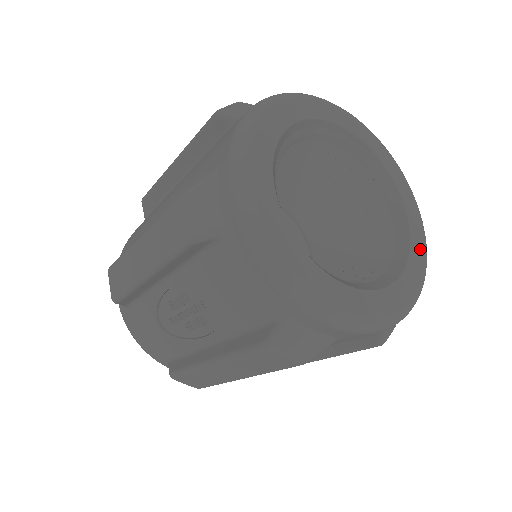
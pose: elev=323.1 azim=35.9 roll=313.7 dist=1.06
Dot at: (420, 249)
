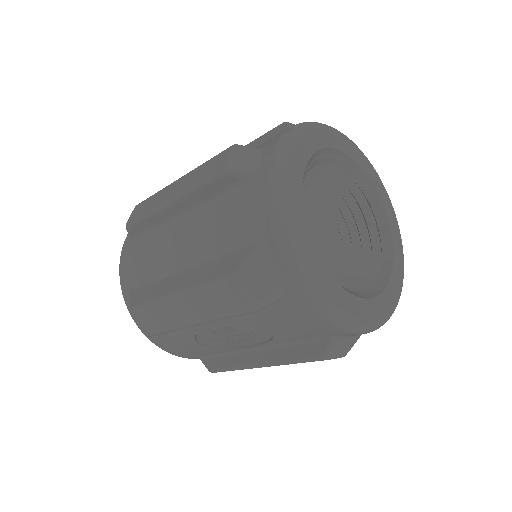
Dot at: (396, 229)
